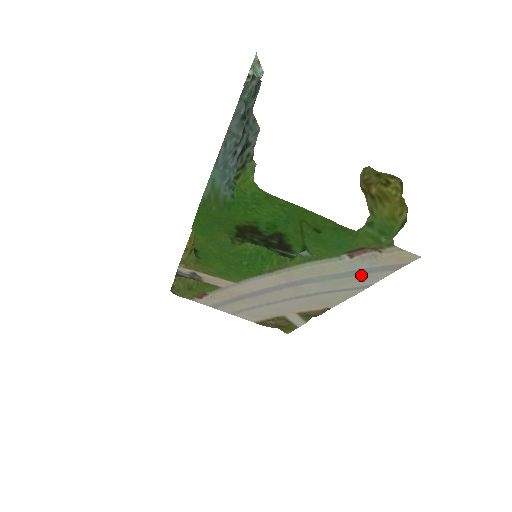
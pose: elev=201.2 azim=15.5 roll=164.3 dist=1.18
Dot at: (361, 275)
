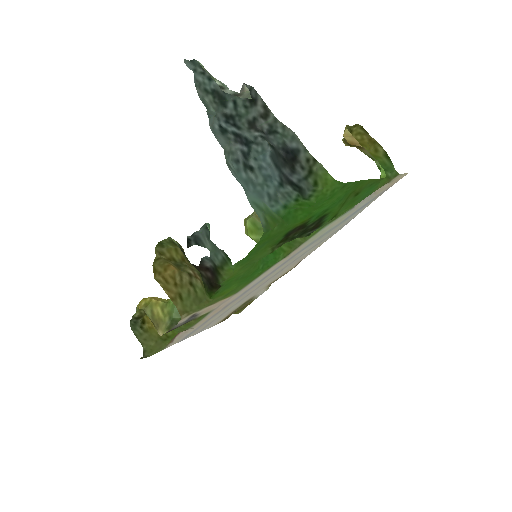
Dot at: (355, 213)
